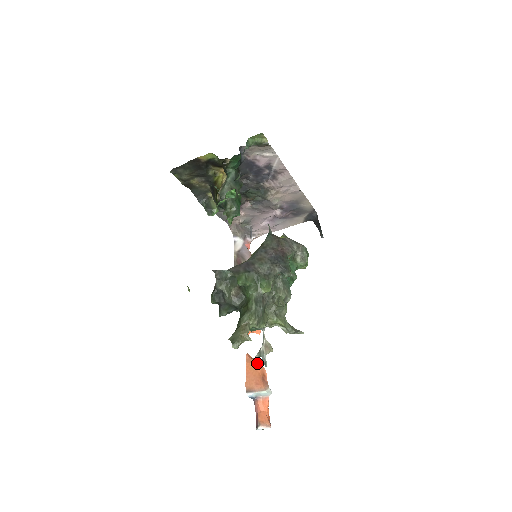
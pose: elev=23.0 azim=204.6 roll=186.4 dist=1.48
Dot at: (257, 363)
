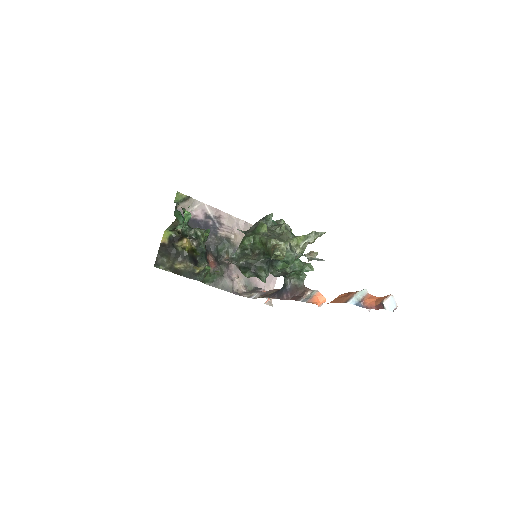
Dot at: (337, 297)
